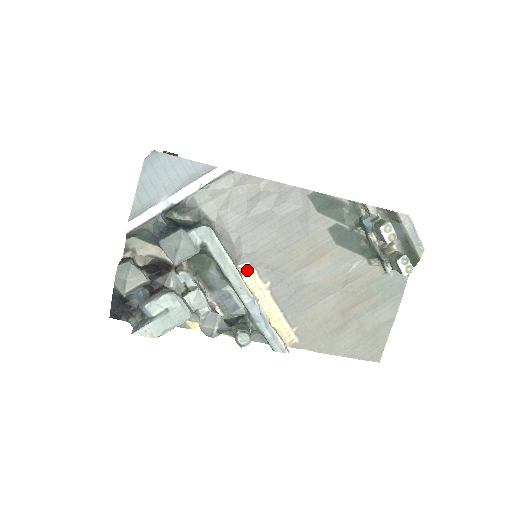
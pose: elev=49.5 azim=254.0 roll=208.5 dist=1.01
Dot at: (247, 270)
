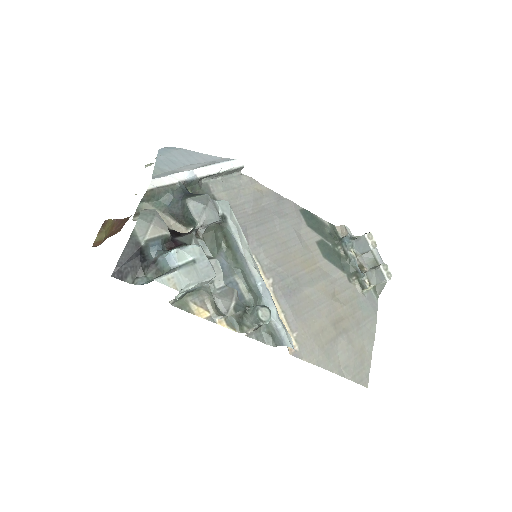
Dot at: occluded
